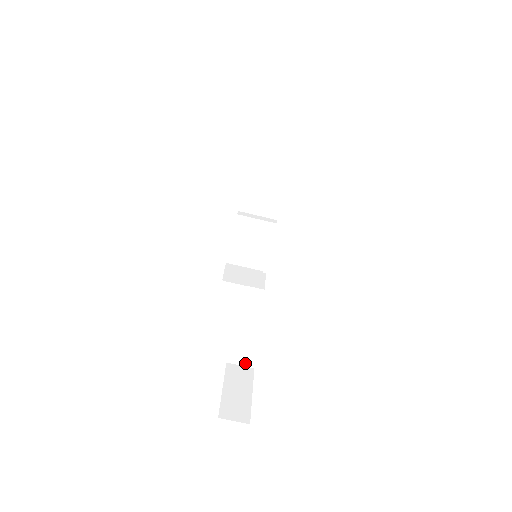
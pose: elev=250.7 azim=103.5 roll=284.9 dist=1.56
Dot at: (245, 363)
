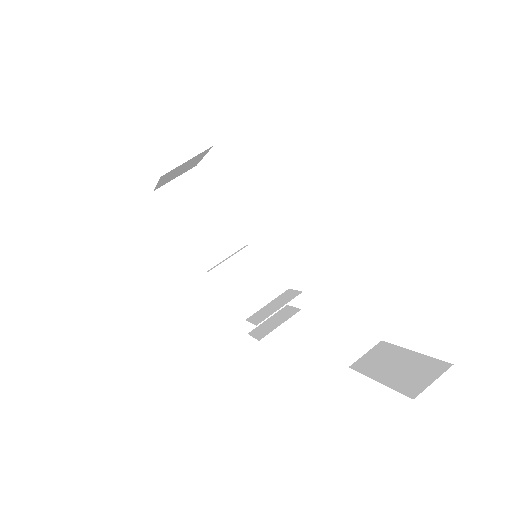
Dot at: (366, 345)
